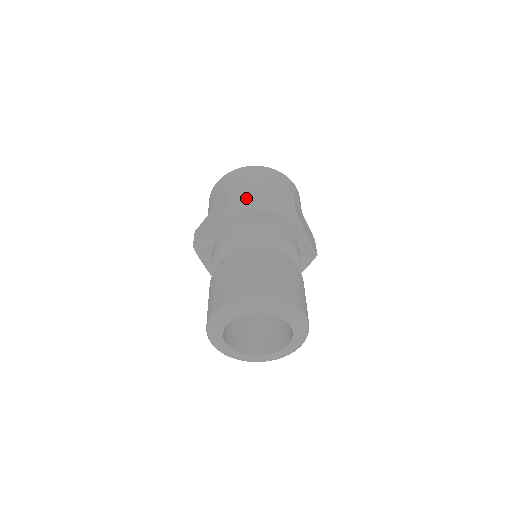
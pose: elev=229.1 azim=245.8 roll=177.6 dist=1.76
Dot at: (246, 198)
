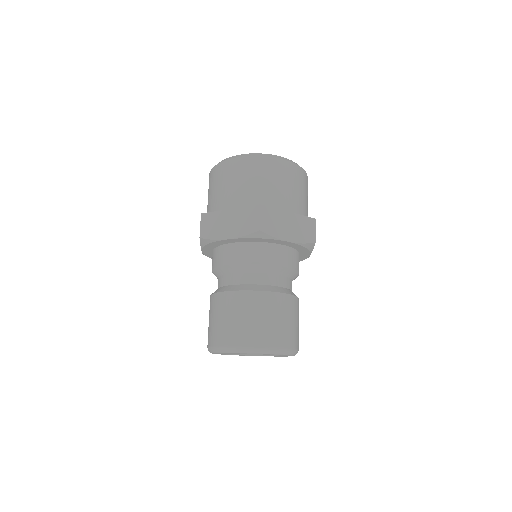
Dot at: (215, 223)
